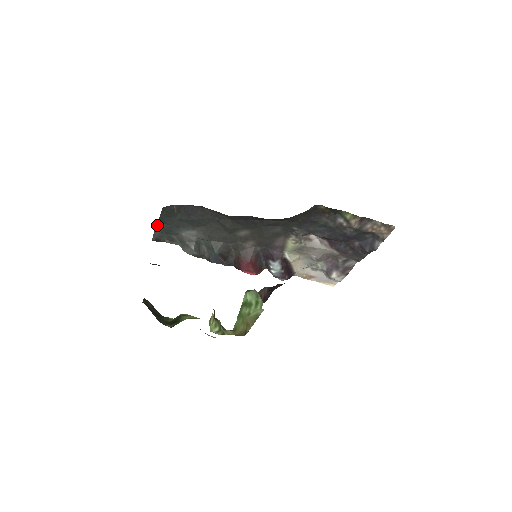
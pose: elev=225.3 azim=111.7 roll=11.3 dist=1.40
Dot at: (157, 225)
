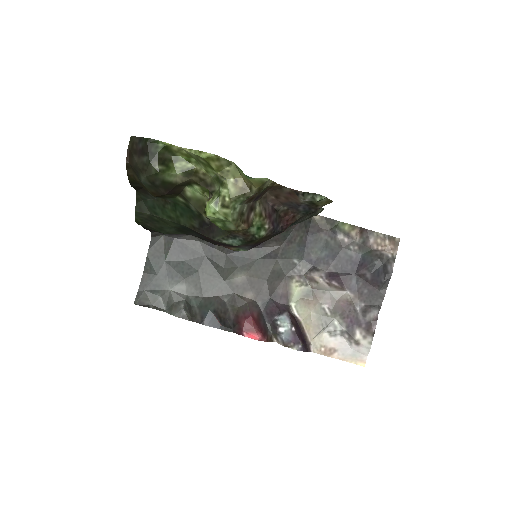
Dot at: (142, 279)
